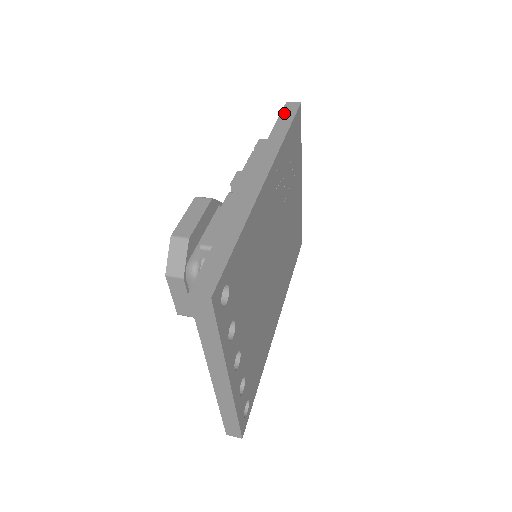
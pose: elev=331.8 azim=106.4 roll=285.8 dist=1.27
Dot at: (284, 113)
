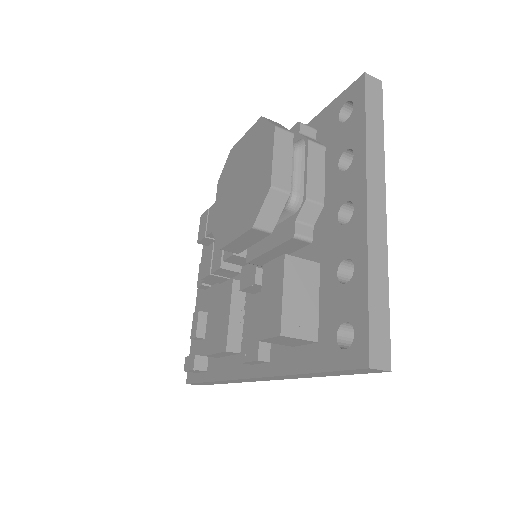
Dot at: occluded
